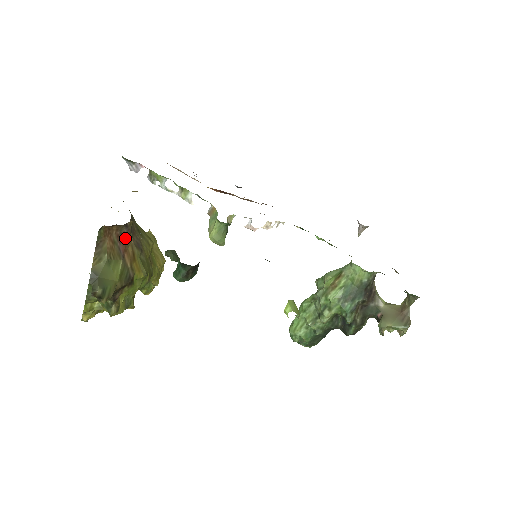
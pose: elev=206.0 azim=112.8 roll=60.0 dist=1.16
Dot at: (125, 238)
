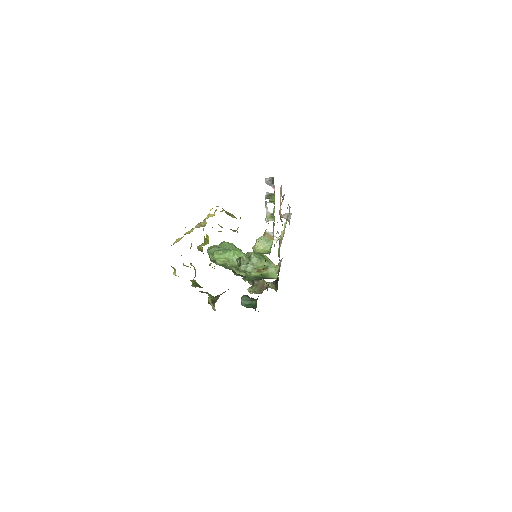
Dot at: occluded
